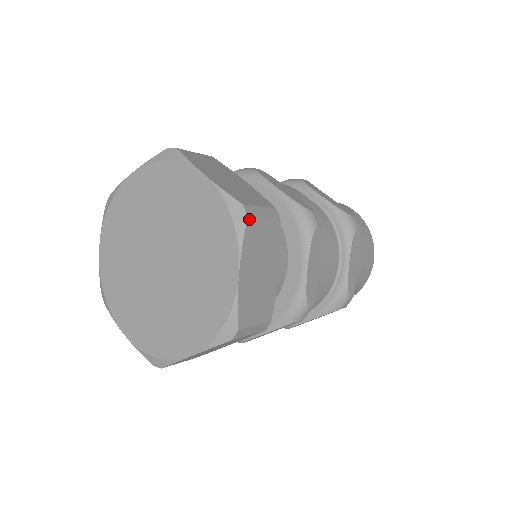
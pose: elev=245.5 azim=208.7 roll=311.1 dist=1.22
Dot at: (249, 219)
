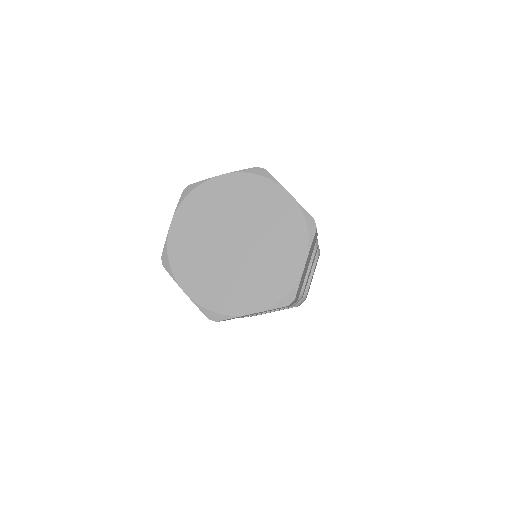
Dot at: (266, 170)
